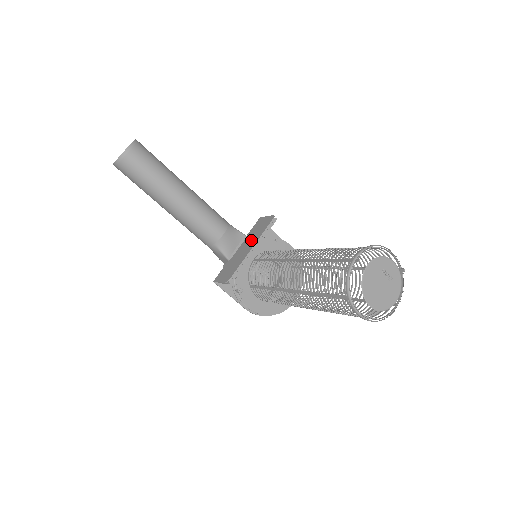
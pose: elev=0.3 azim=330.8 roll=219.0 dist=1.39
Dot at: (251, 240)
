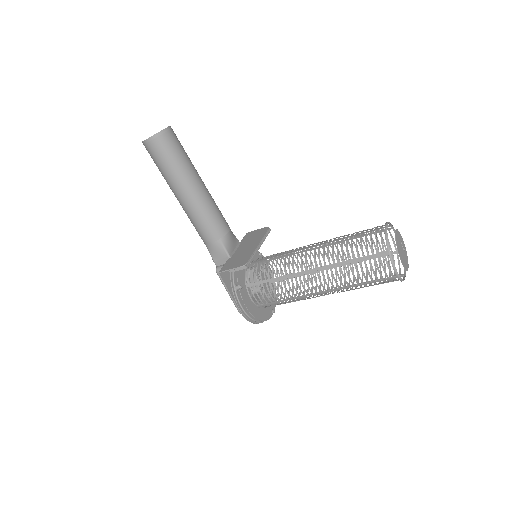
Dot at: (251, 242)
